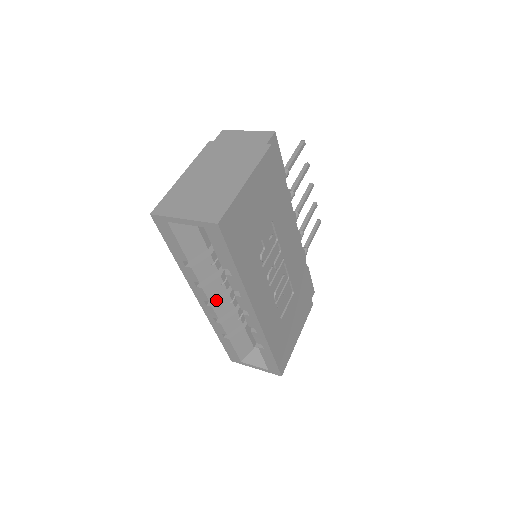
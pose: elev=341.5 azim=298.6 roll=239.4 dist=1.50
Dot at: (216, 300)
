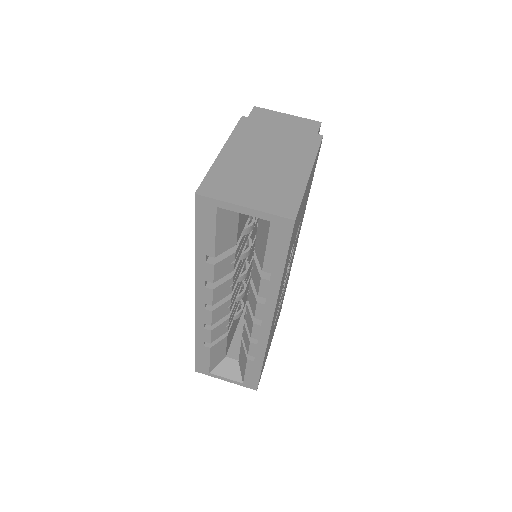
Dot at: (216, 303)
